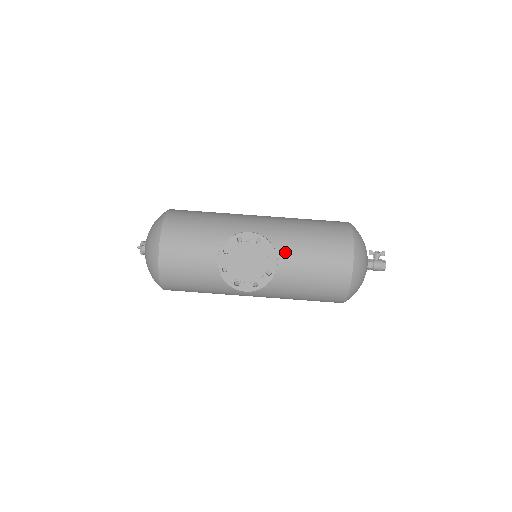
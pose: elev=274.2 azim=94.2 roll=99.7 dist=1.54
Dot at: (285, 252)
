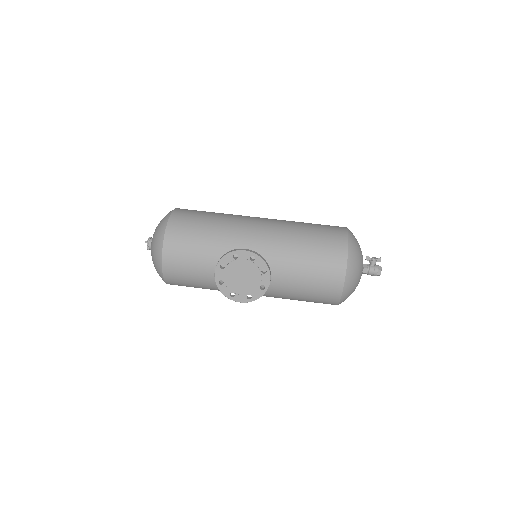
Dot at: (280, 264)
